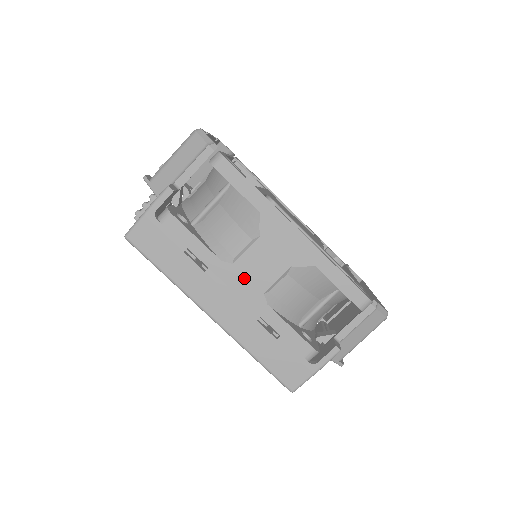
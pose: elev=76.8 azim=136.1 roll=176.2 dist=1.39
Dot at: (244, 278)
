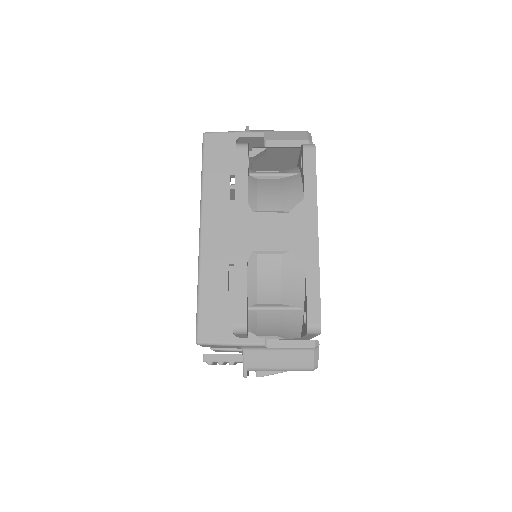
Dot at: (251, 228)
